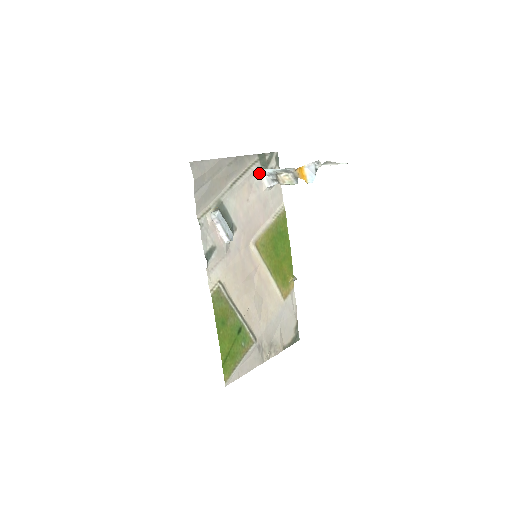
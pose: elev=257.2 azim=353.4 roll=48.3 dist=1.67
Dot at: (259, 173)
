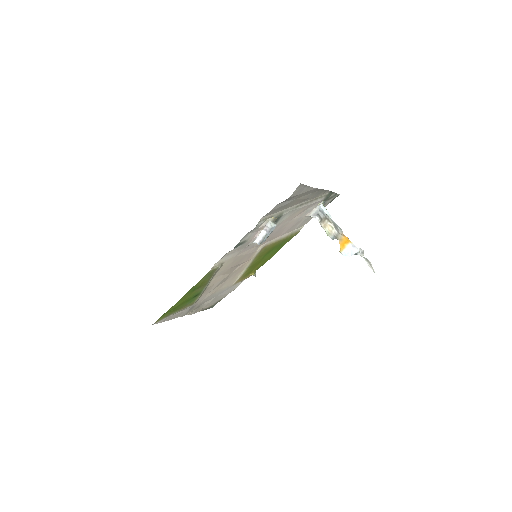
Dot at: (317, 204)
